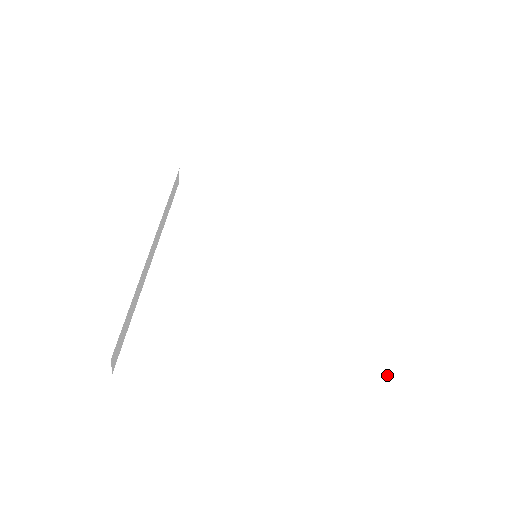
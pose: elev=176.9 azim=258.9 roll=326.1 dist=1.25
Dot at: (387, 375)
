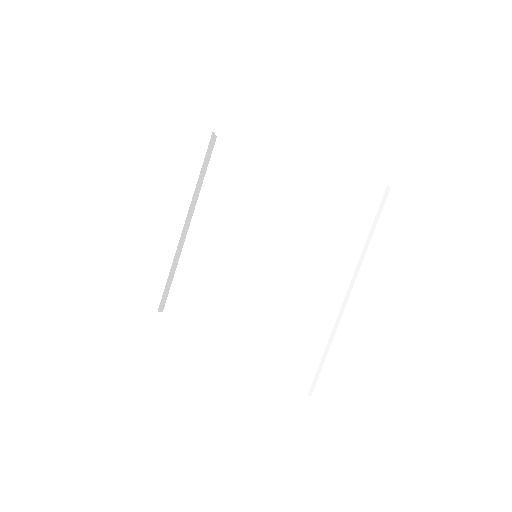
Dot at: (305, 394)
